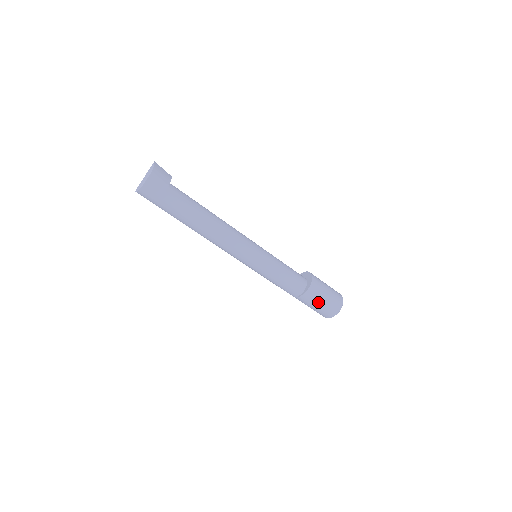
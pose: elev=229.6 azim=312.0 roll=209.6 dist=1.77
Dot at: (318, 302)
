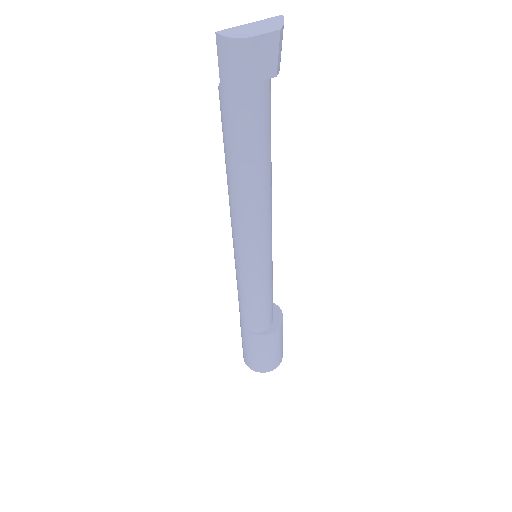
Dot at: (266, 351)
